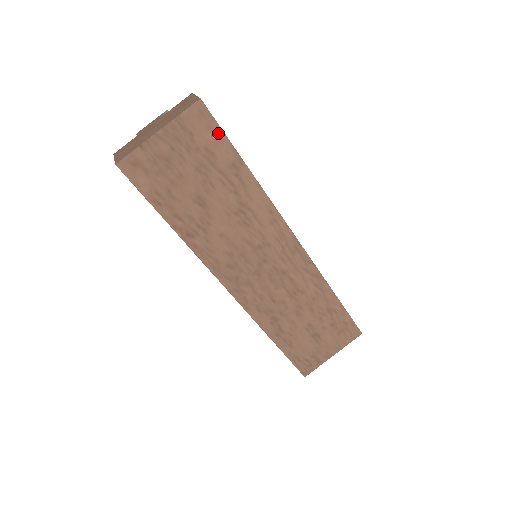
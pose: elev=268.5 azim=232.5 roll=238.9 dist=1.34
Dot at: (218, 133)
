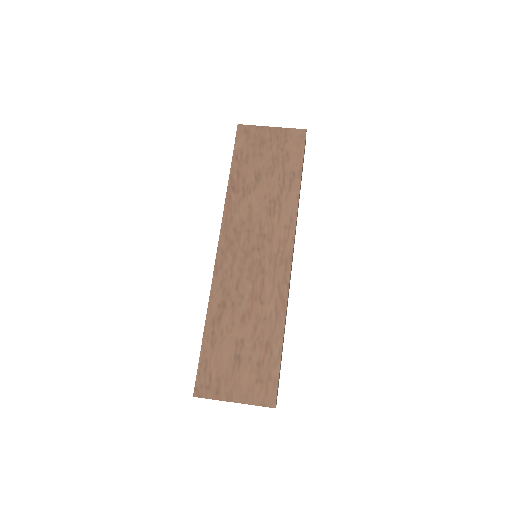
Dot at: (301, 151)
